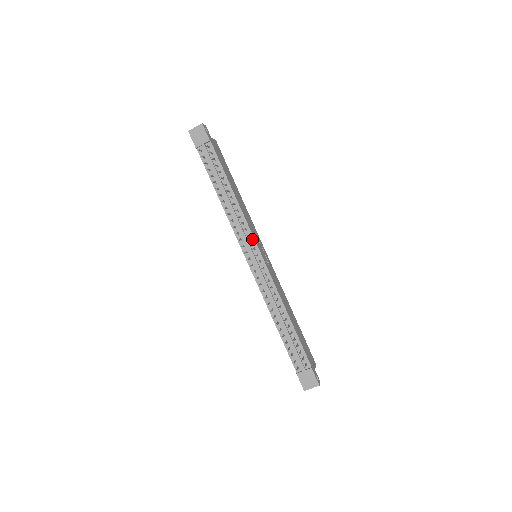
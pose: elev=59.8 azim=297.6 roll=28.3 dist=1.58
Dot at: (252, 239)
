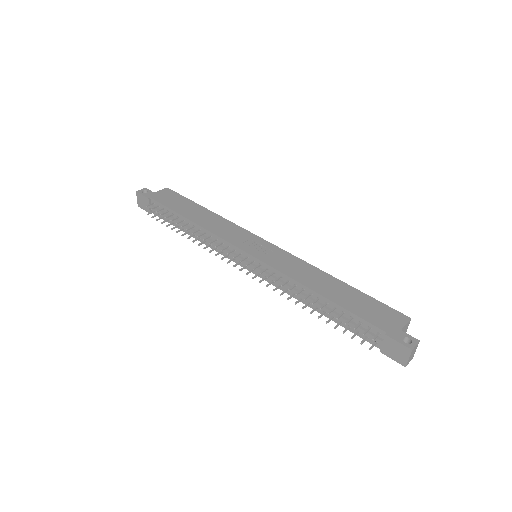
Dot at: (232, 247)
